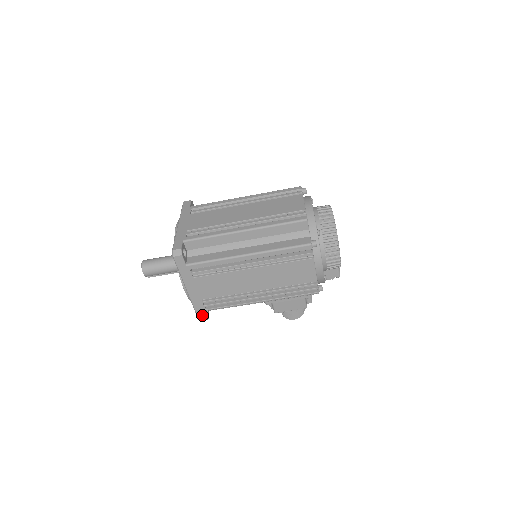
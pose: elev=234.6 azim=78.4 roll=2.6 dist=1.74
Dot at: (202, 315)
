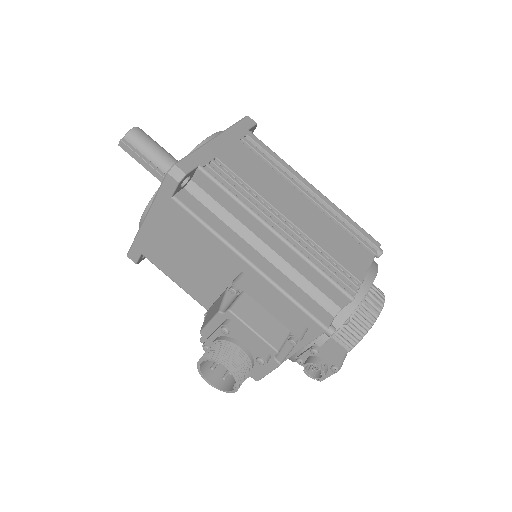
Dot at: (189, 165)
